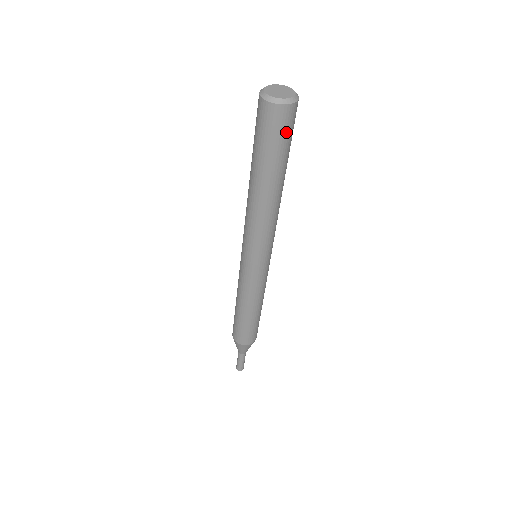
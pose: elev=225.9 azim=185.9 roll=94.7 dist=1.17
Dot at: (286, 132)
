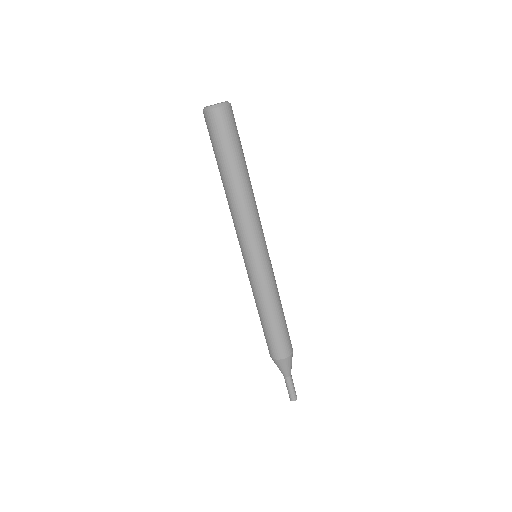
Dot at: (225, 130)
